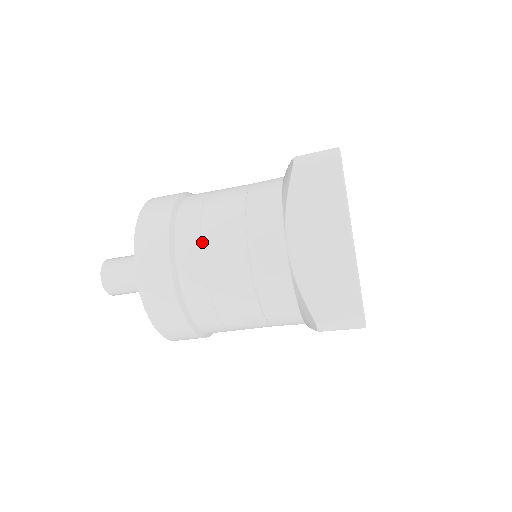
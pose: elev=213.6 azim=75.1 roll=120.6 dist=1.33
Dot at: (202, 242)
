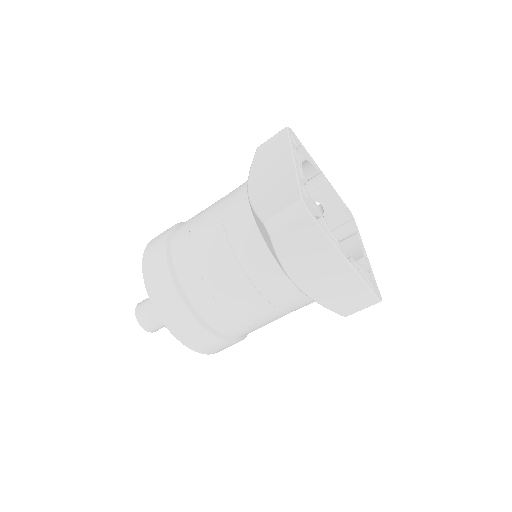
Dot at: (192, 220)
